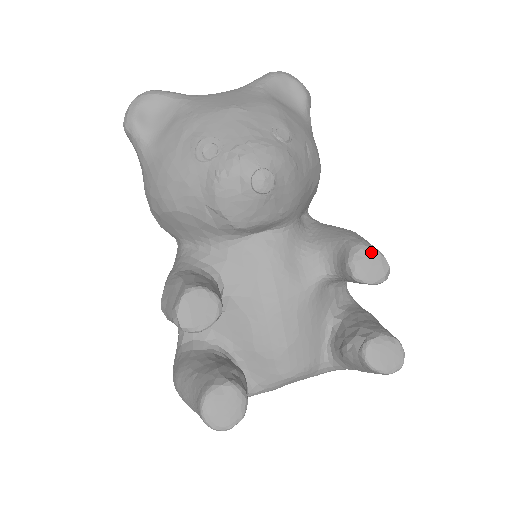
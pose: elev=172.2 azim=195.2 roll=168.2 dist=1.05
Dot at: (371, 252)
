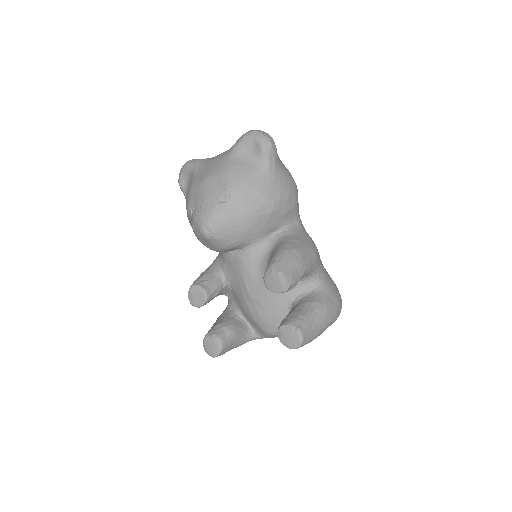
Dot at: (274, 273)
